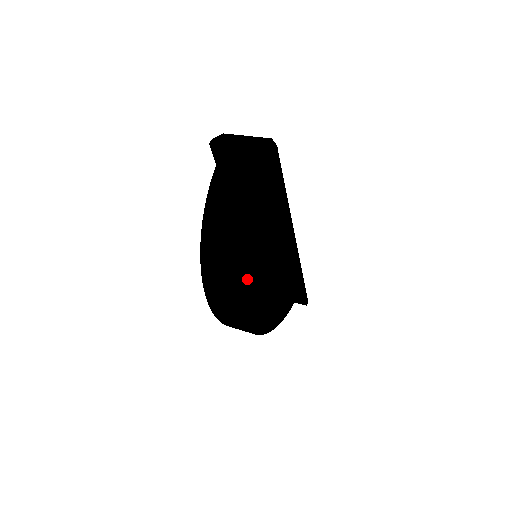
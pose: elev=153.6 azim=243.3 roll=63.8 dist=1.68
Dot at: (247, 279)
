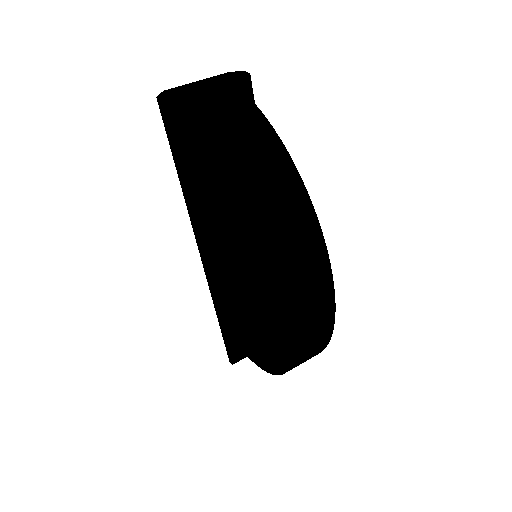
Dot at: occluded
